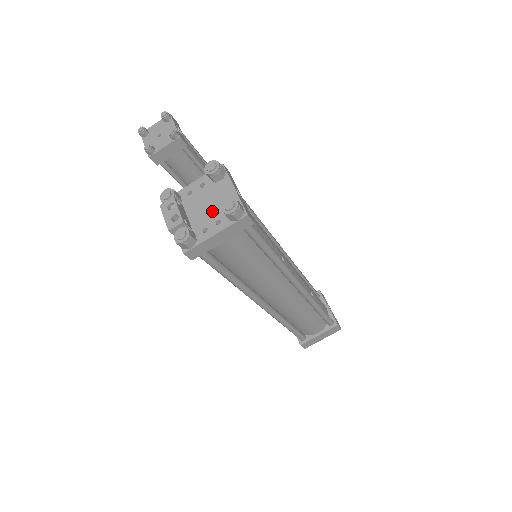
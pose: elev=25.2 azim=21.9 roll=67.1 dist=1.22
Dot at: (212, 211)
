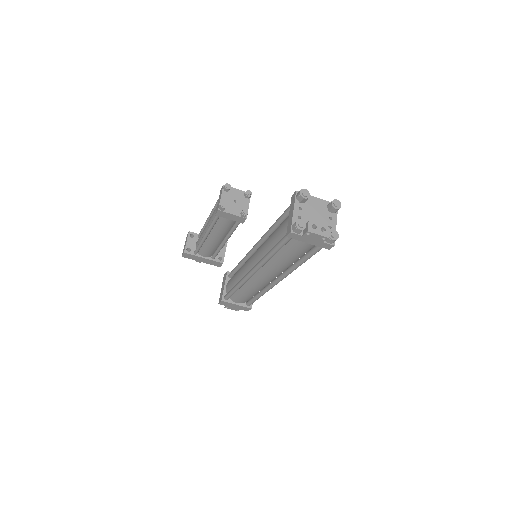
Dot at: (322, 216)
